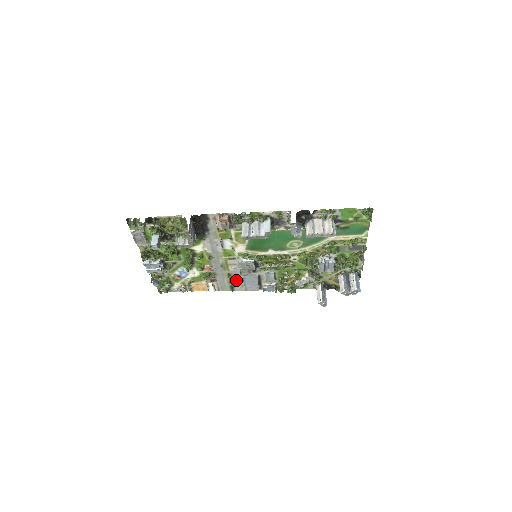
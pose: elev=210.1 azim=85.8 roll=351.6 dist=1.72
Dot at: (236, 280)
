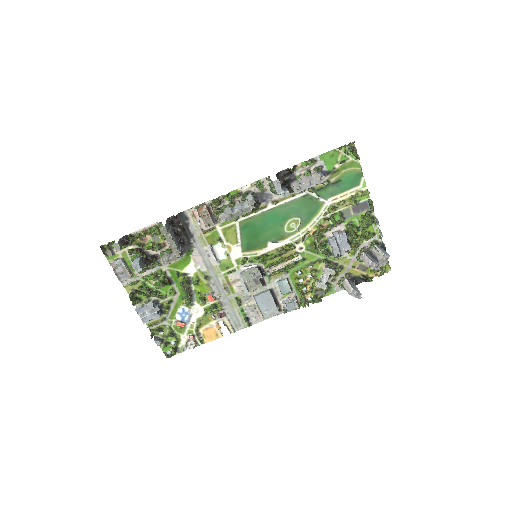
Dot at: (248, 306)
